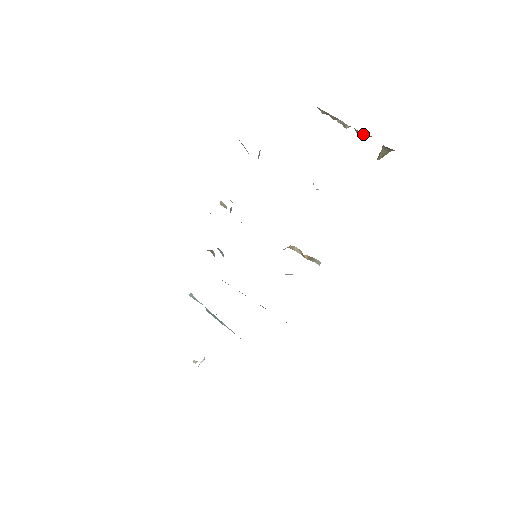
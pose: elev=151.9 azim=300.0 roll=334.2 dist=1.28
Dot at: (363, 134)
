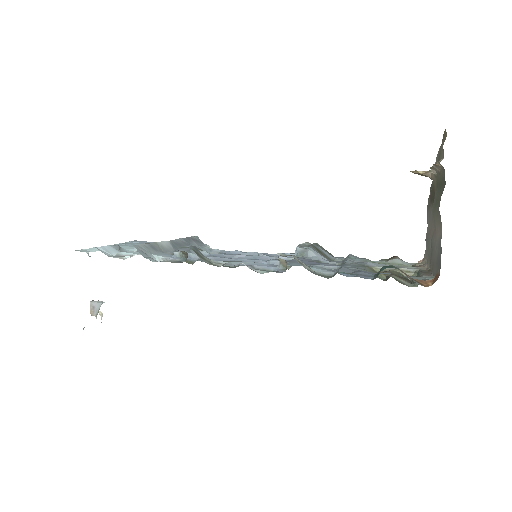
Dot at: (432, 170)
